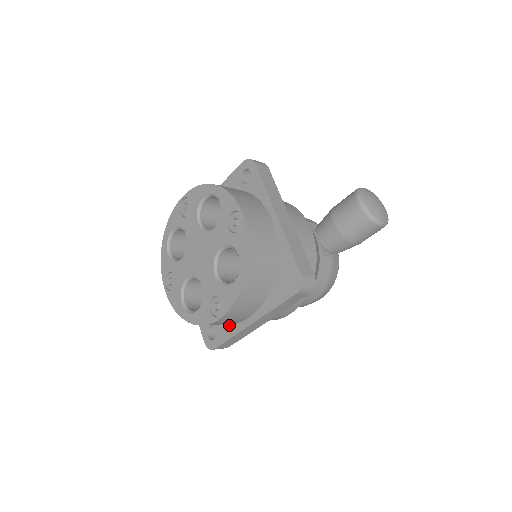
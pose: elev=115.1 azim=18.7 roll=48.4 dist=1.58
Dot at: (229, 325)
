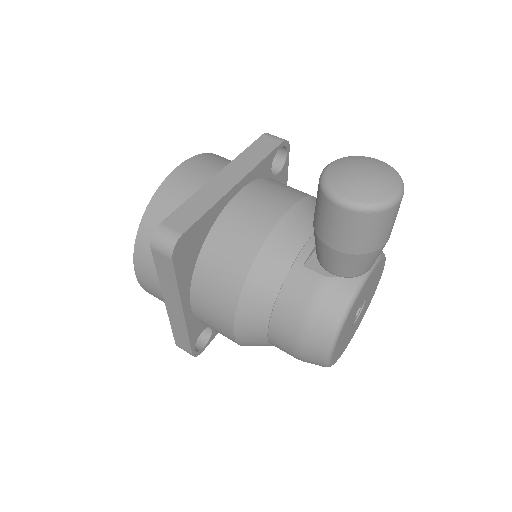
Dot at: occluded
